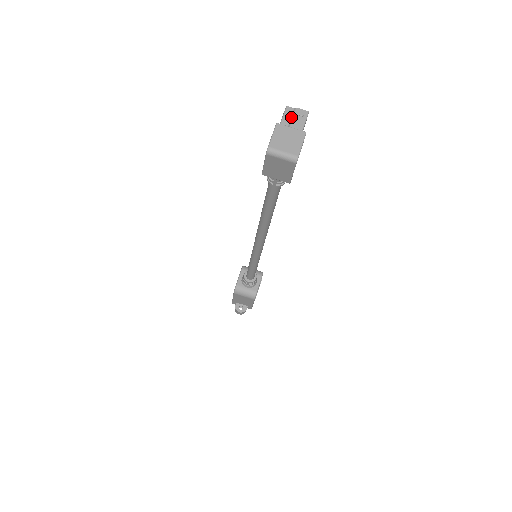
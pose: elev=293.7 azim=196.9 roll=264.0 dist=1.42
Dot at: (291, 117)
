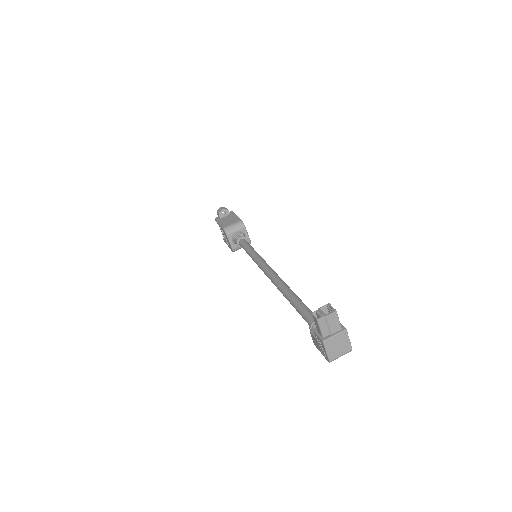
Dot at: (327, 325)
